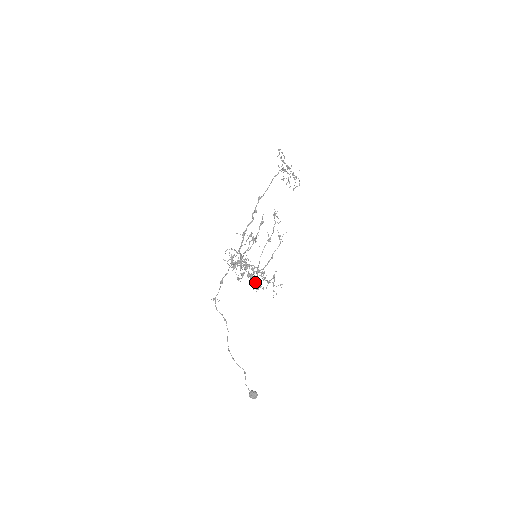
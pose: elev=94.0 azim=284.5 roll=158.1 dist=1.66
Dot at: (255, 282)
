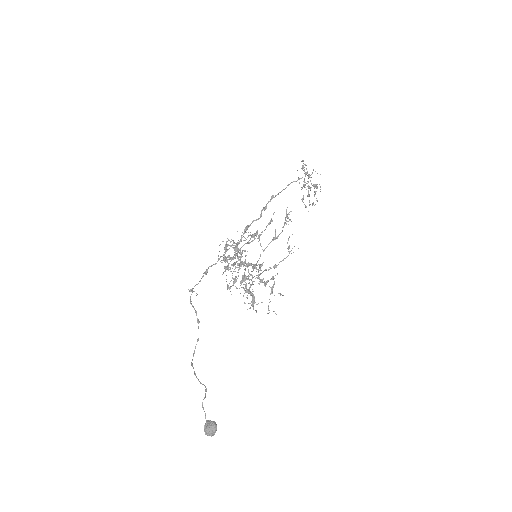
Dot at: (248, 289)
